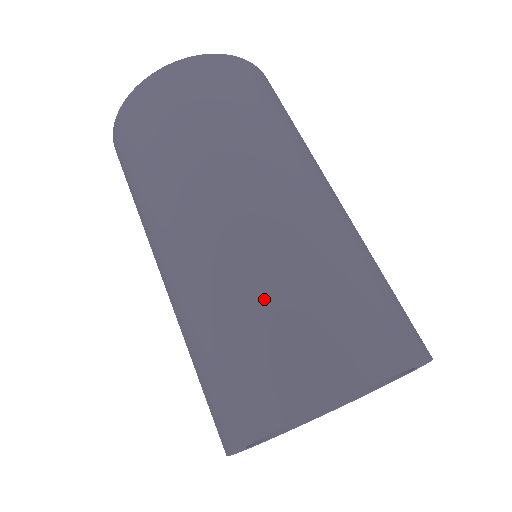
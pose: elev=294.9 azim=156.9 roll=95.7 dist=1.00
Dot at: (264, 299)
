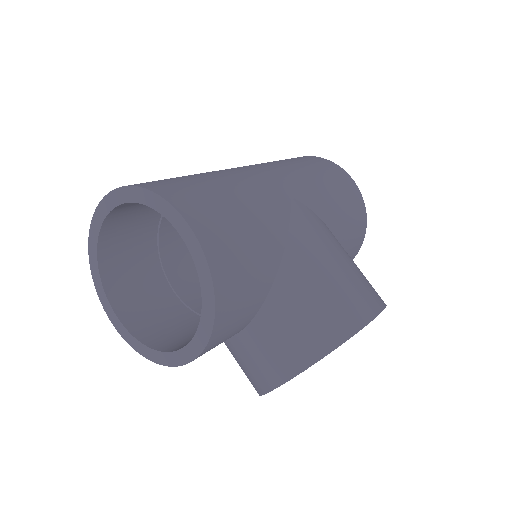
Dot at: occluded
